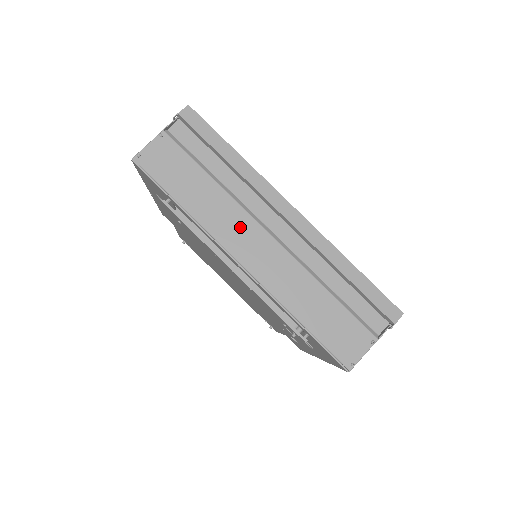
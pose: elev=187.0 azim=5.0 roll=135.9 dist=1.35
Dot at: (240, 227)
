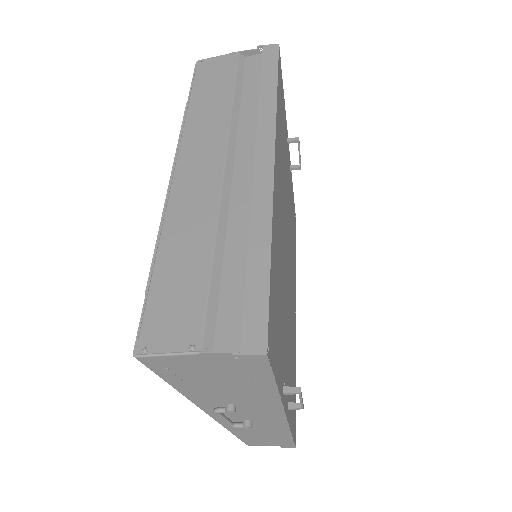
Dot at: (209, 144)
